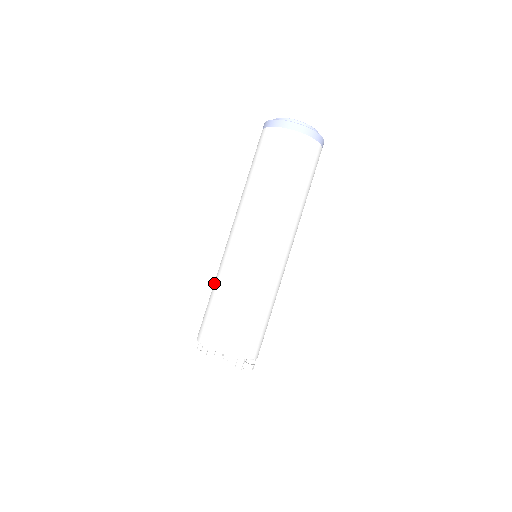
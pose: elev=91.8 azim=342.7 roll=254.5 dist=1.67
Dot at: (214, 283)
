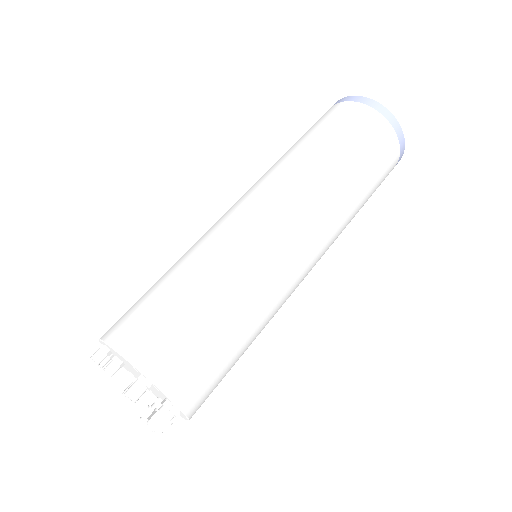
Dot at: occluded
